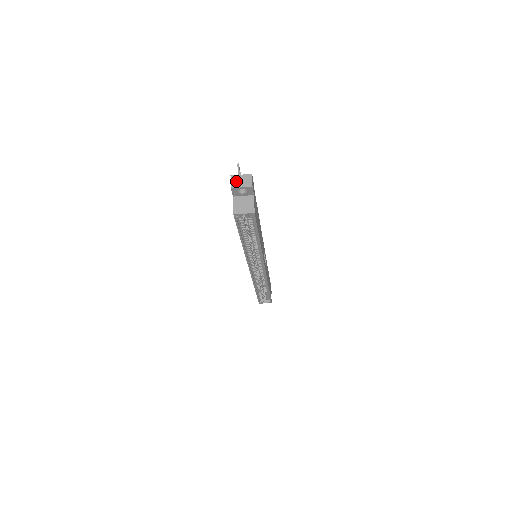
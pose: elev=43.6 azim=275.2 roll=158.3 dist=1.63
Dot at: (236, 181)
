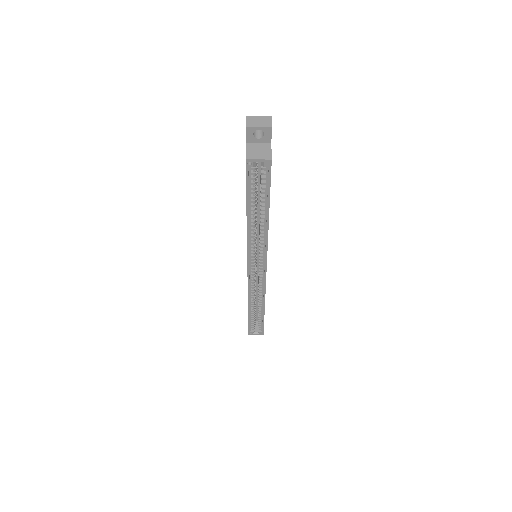
Dot at: (252, 121)
